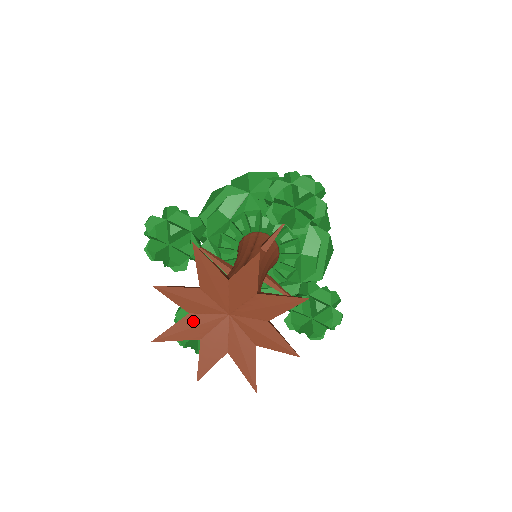
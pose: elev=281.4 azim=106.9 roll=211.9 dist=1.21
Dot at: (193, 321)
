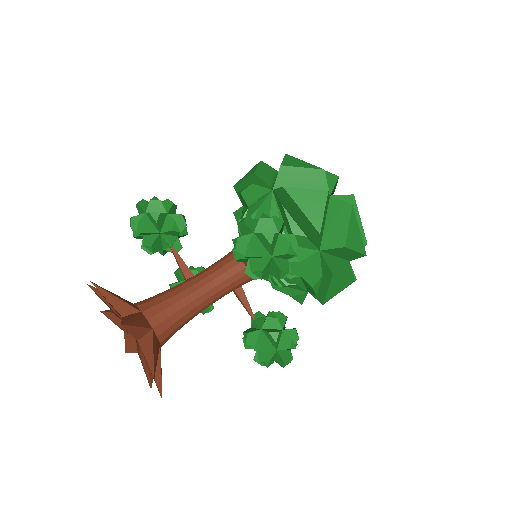
Dot at: (117, 319)
